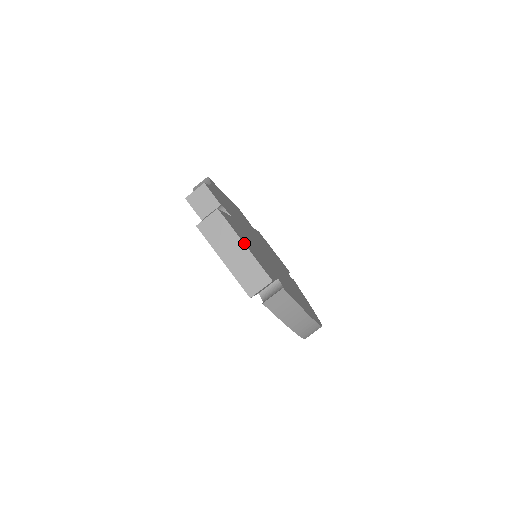
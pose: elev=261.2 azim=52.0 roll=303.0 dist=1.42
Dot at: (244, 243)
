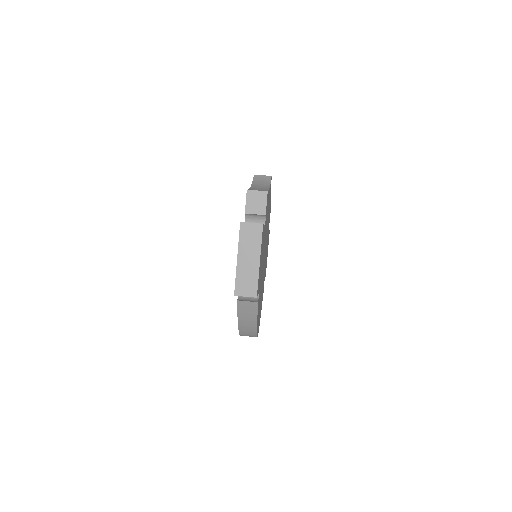
Dot at: (260, 259)
